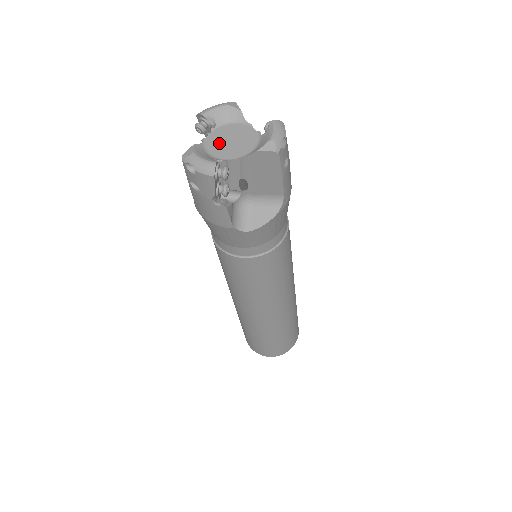
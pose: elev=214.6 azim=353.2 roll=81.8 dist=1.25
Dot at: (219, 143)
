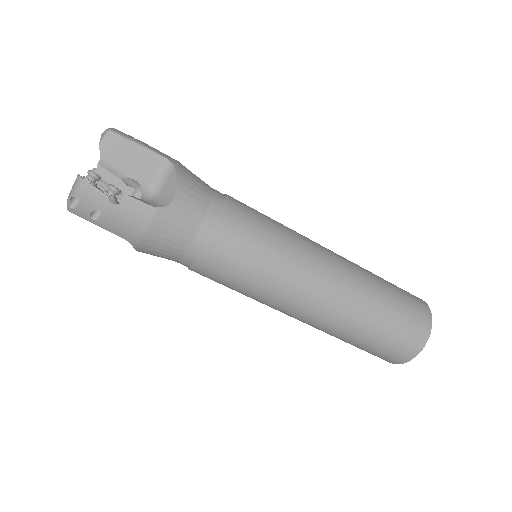
Dot at: occluded
